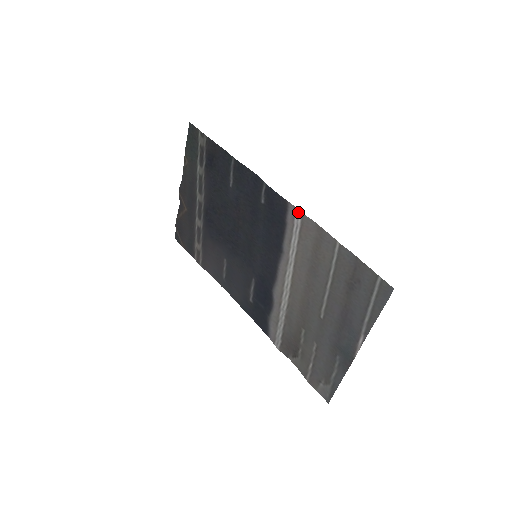
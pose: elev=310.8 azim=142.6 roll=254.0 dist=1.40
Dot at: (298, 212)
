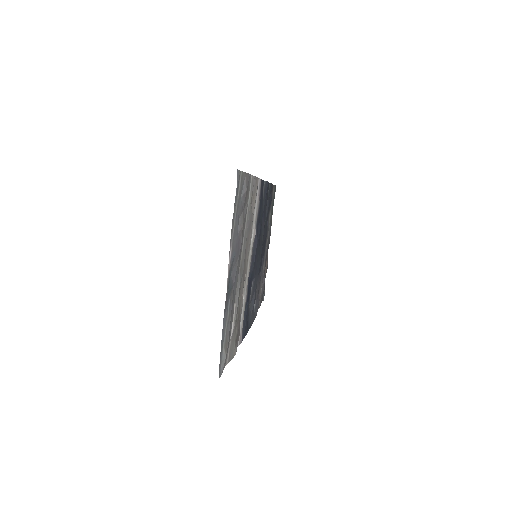
Dot at: (259, 181)
